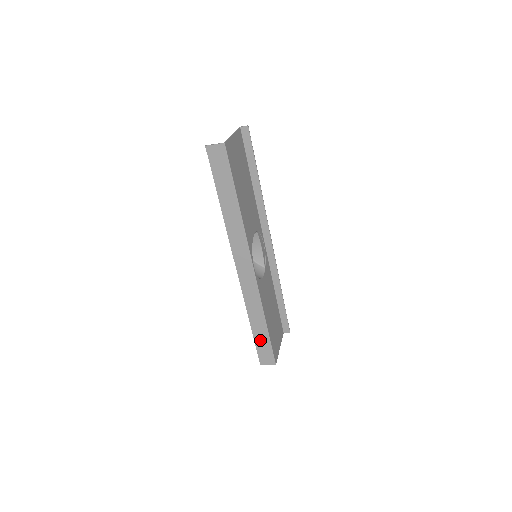
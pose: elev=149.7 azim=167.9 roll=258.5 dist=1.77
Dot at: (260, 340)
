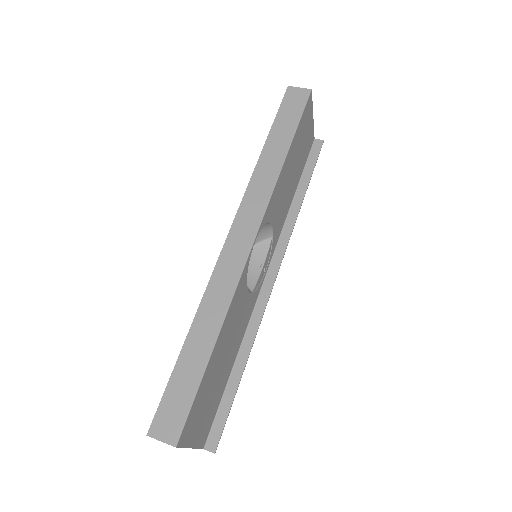
Dot at: (183, 375)
